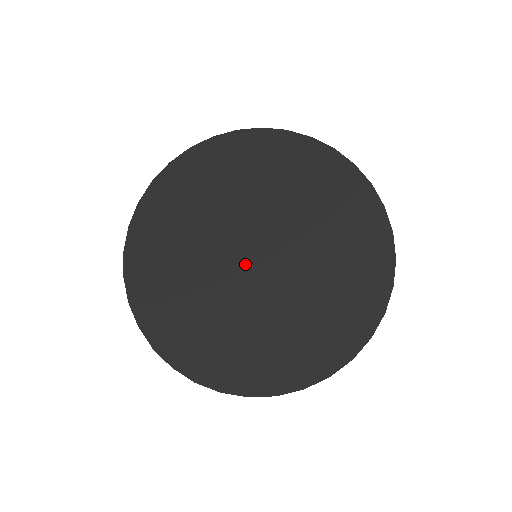
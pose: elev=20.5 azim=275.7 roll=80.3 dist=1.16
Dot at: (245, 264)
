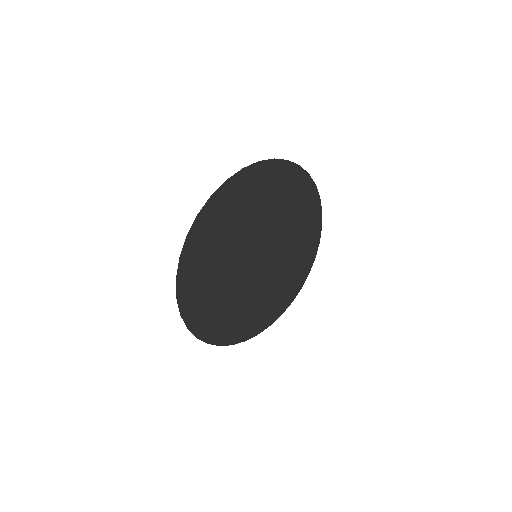
Dot at: (254, 266)
